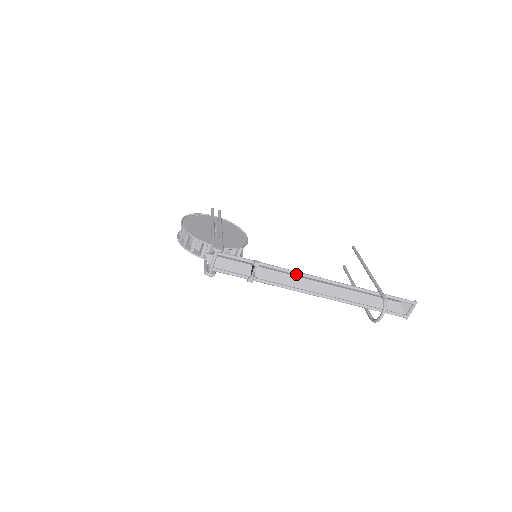
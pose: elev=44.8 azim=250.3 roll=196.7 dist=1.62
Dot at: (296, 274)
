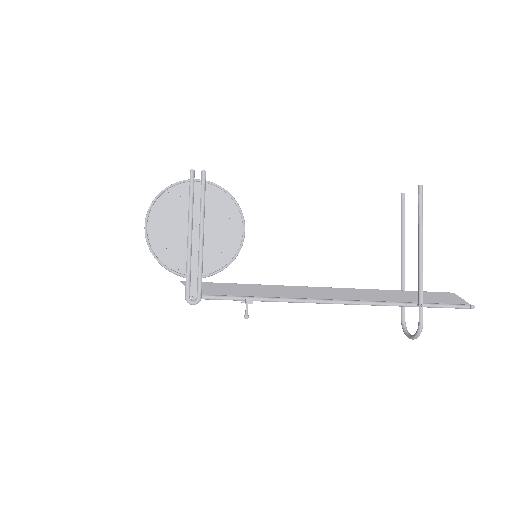
Dot at: (303, 302)
